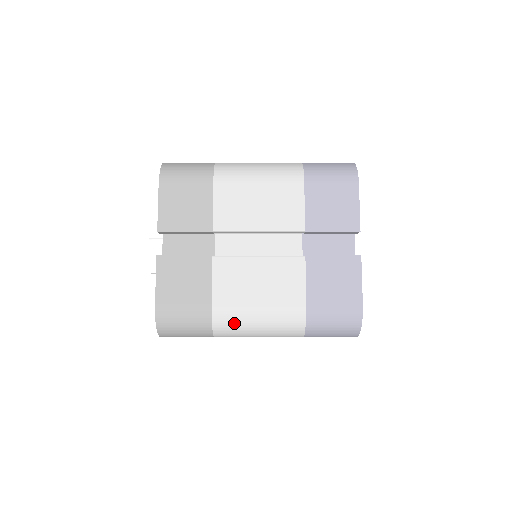
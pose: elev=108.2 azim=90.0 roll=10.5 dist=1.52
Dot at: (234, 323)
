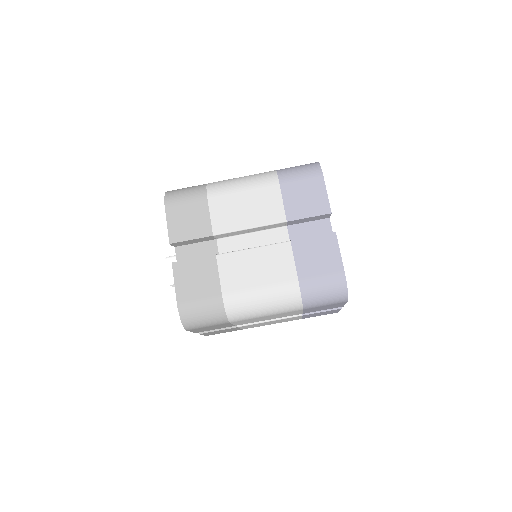
Dot at: (242, 305)
